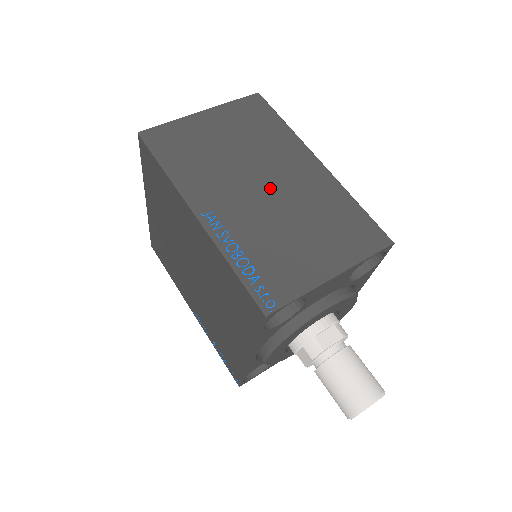
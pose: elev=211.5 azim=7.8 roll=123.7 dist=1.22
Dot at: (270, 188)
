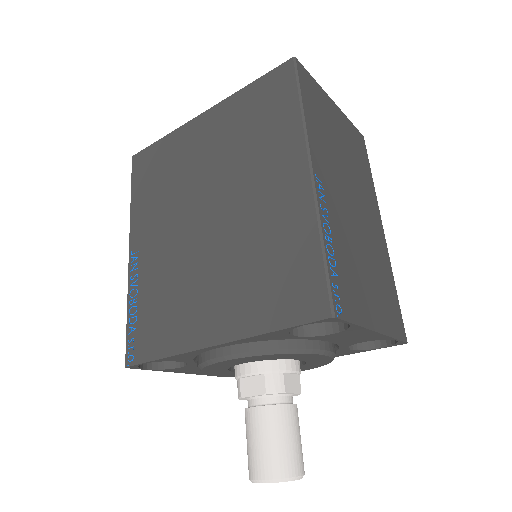
Dot at: (357, 212)
